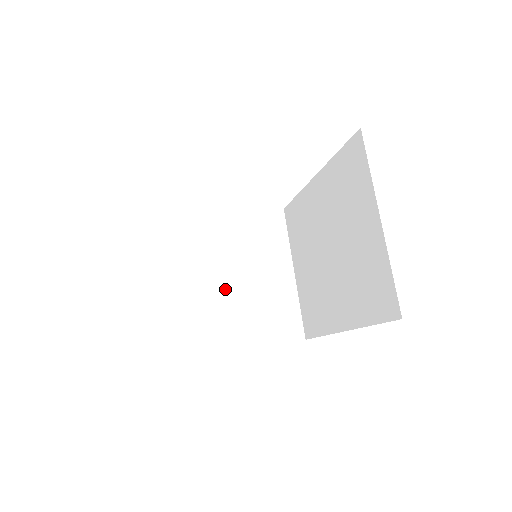
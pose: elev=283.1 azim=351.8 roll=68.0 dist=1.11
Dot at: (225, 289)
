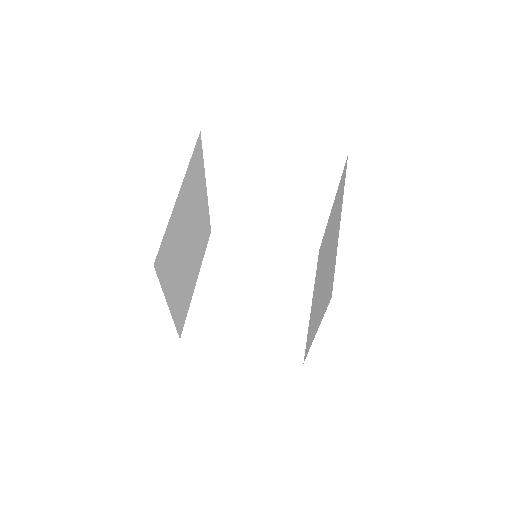
Dot at: (244, 300)
